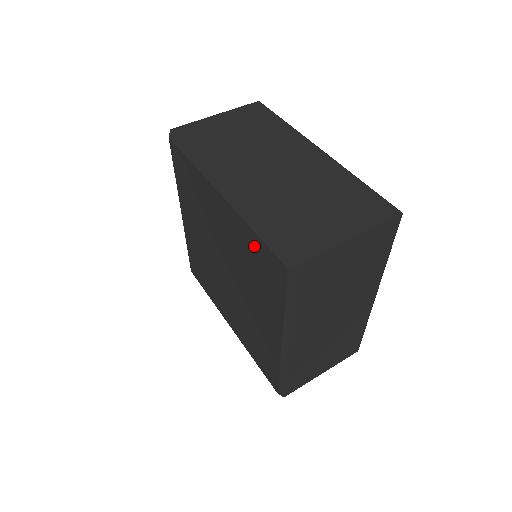
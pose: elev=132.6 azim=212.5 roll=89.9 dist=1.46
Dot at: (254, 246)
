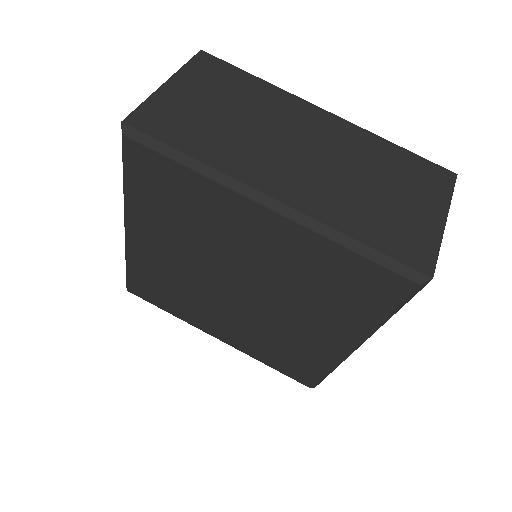
Dot at: (341, 265)
